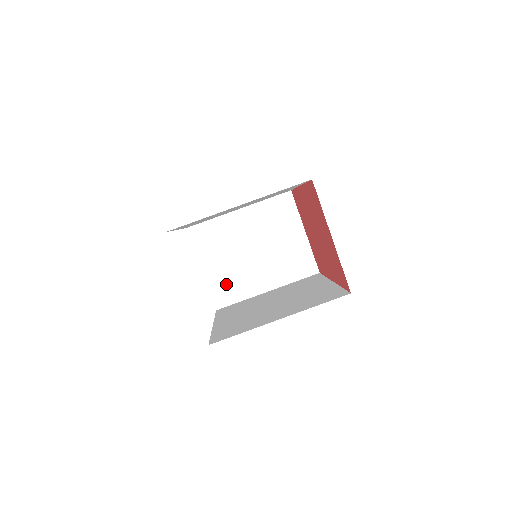
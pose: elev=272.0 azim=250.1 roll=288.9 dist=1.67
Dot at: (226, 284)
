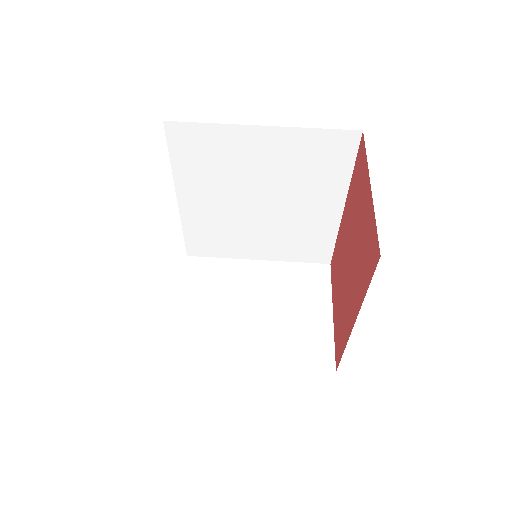
Dot at: (199, 333)
